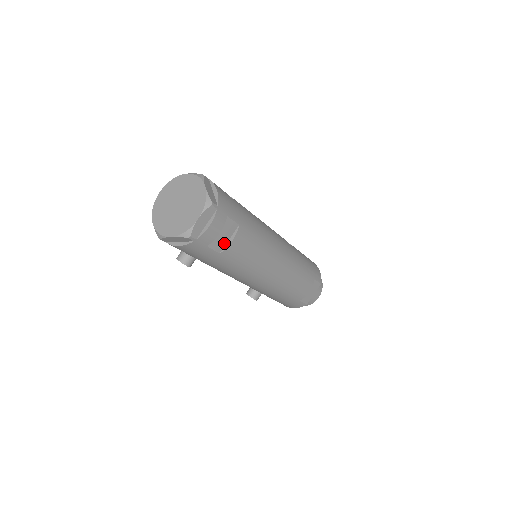
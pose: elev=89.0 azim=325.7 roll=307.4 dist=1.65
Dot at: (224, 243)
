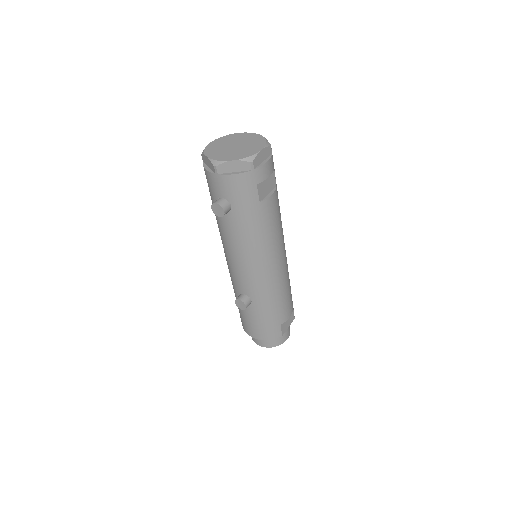
Dot at: (265, 194)
